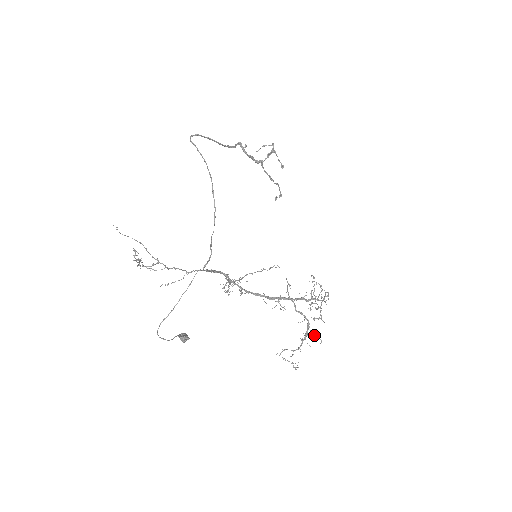
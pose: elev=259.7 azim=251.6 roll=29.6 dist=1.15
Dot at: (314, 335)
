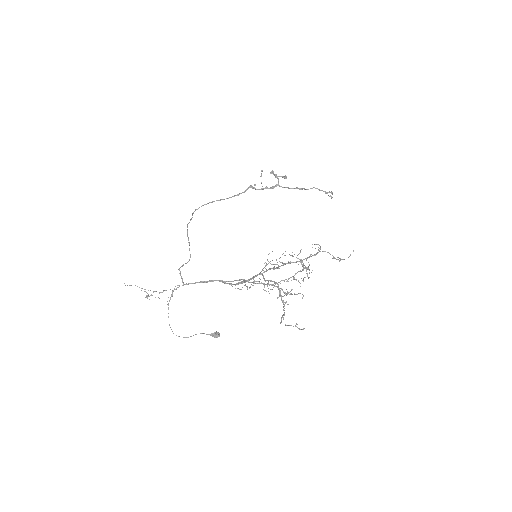
Dot at: (297, 294)
